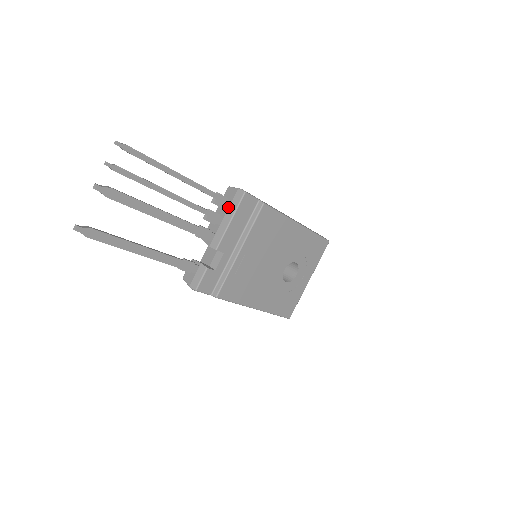
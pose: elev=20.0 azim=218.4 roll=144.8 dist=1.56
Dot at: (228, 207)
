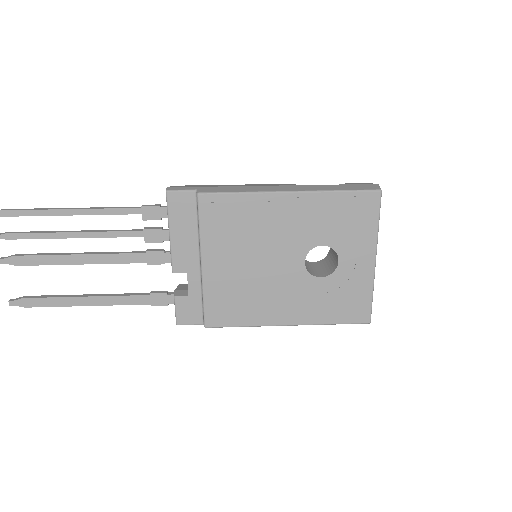
Dot at: (167, 215)
